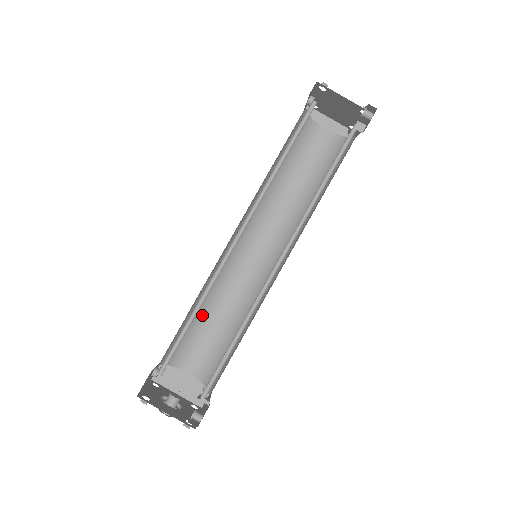
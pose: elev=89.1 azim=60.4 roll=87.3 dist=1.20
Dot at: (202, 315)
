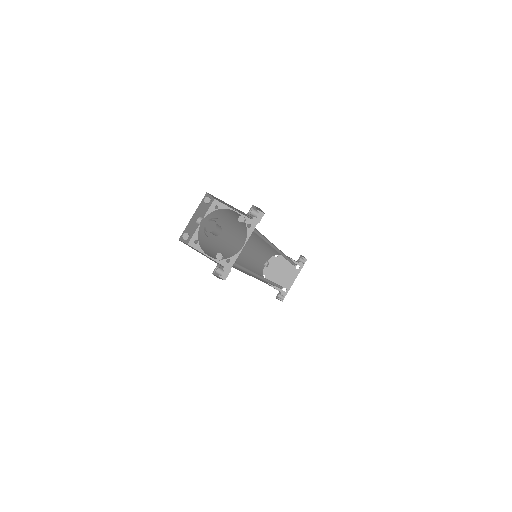
Dot at: occluded
